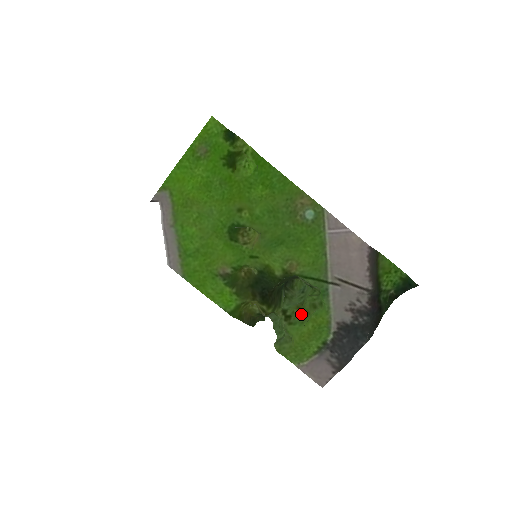
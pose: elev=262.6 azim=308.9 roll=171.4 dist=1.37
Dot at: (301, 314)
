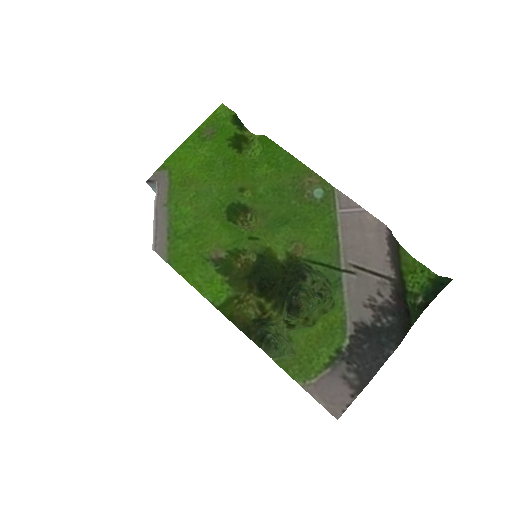
Dot at: (308, 323)
